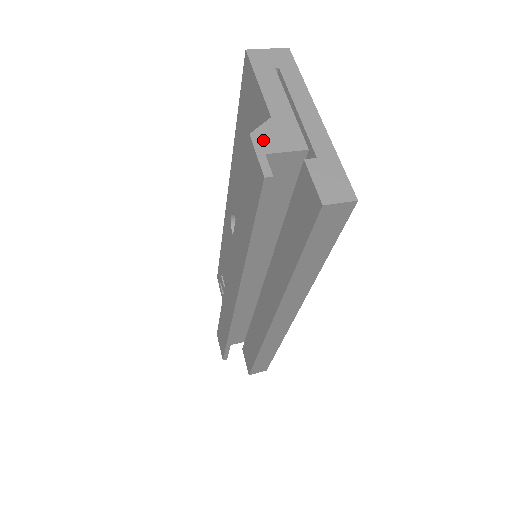
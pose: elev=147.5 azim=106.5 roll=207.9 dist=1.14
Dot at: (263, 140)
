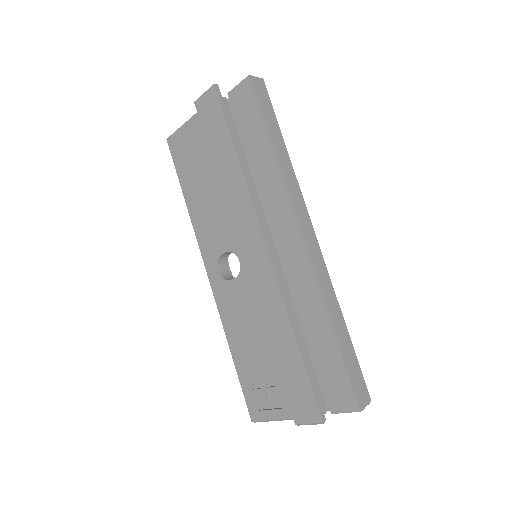
Dot at: occluded
